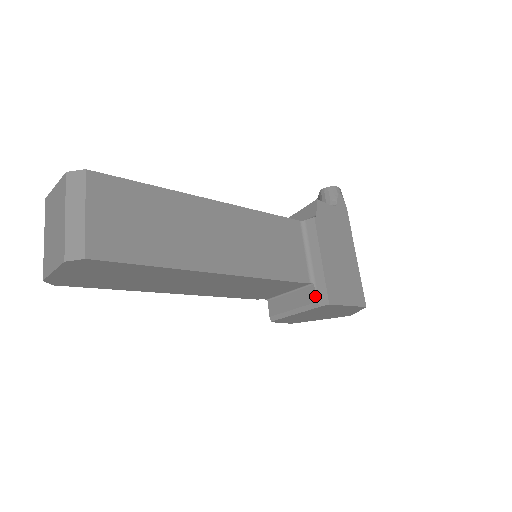
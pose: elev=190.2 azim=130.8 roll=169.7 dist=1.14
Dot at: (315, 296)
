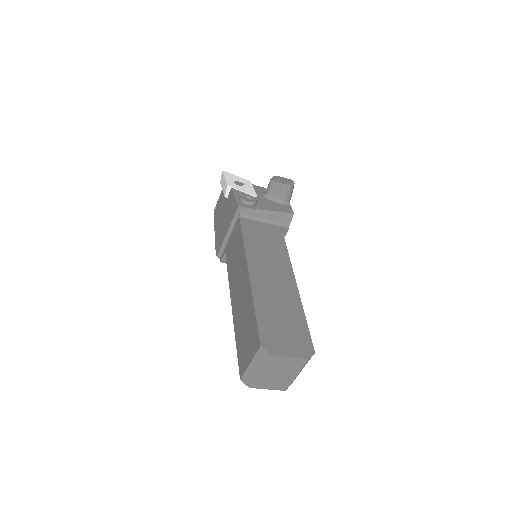
Dot at: occluded
